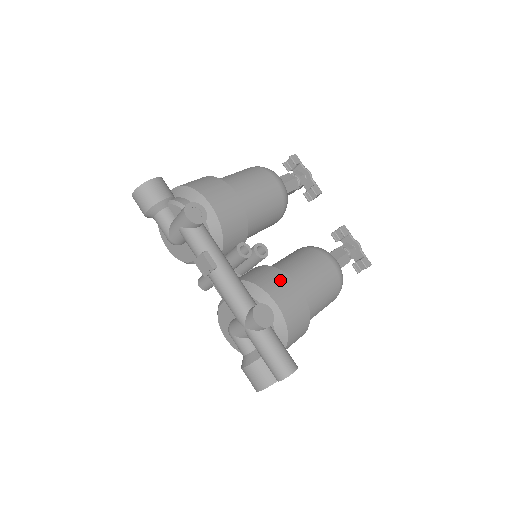
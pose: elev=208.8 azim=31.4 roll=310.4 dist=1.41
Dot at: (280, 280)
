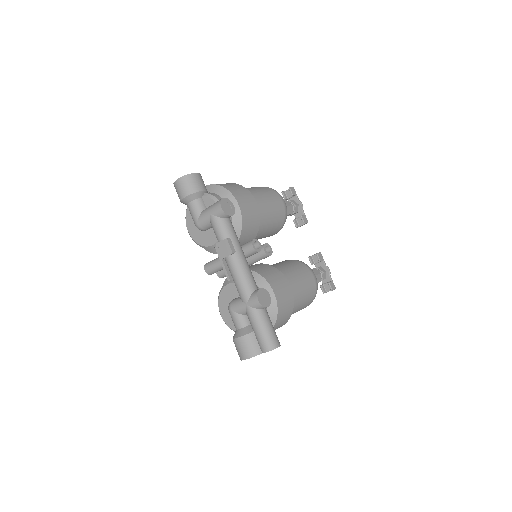
Dot at: (277, 276)
